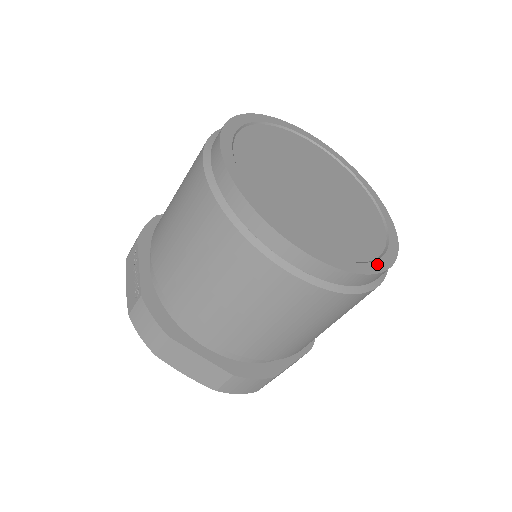
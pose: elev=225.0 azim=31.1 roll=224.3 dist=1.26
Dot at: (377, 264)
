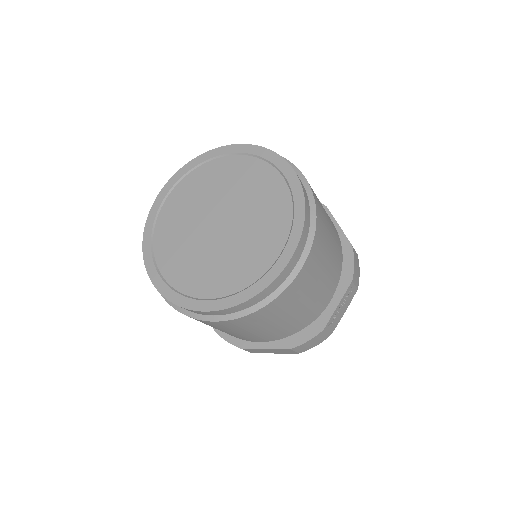
Dot at: (201, 303)
